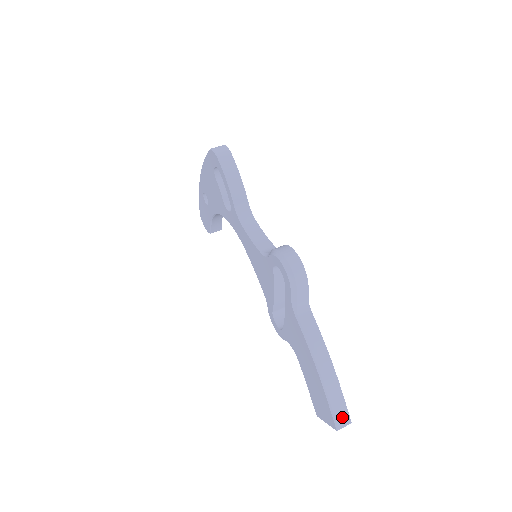
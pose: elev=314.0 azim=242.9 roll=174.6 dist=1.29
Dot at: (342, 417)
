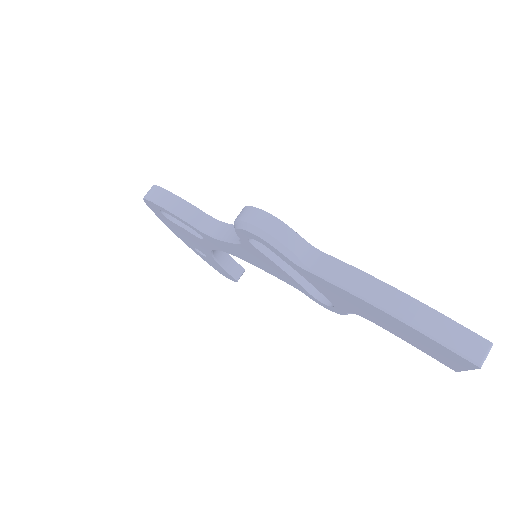
Dot at: (470, 345)
